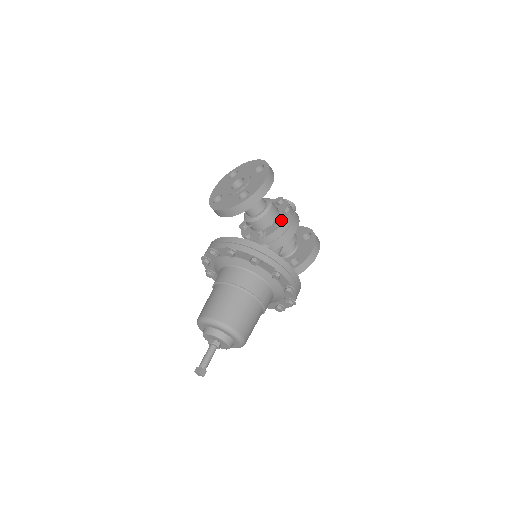
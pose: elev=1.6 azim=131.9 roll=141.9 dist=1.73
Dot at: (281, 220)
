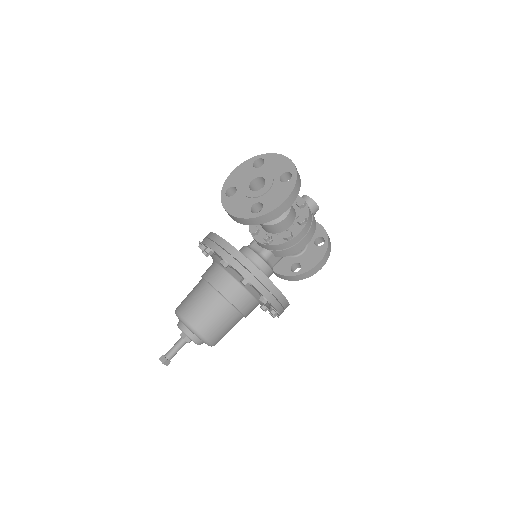
Dot at: (293, 233)
